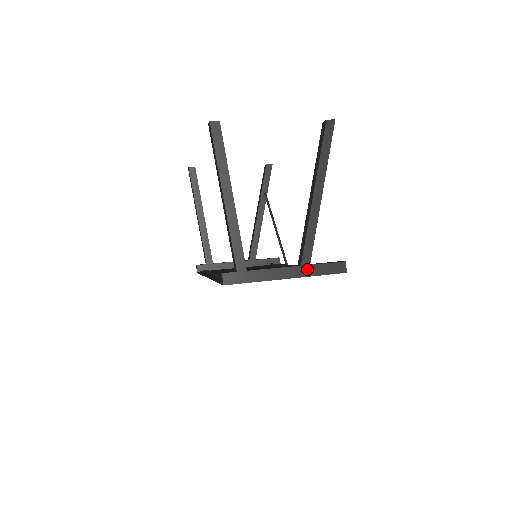
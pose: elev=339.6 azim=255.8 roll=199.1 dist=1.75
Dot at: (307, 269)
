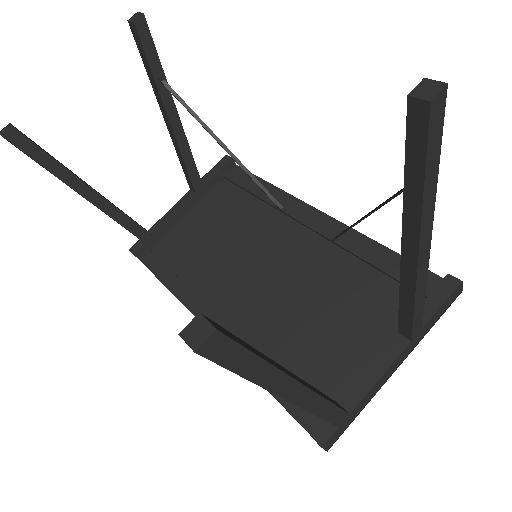
Dot at: (419, 336)
